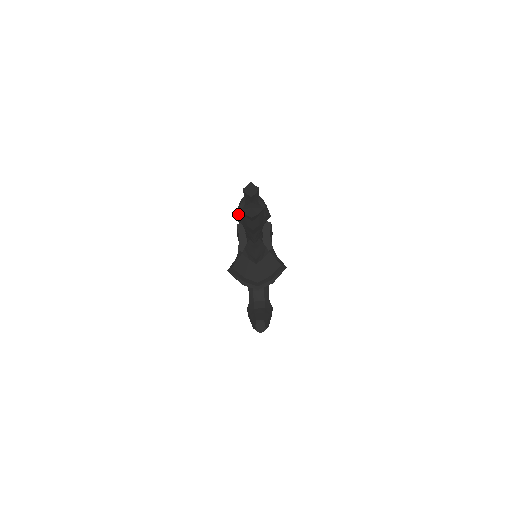
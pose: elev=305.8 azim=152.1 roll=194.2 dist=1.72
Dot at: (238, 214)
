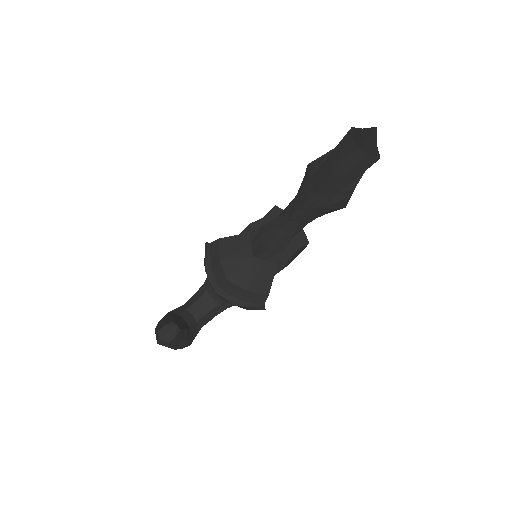
Dot at: (325, 154)
